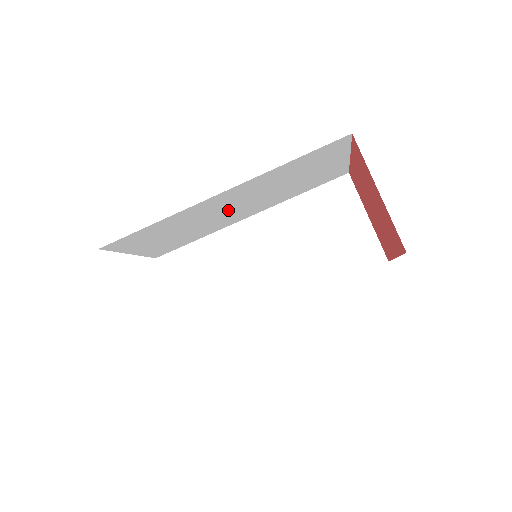
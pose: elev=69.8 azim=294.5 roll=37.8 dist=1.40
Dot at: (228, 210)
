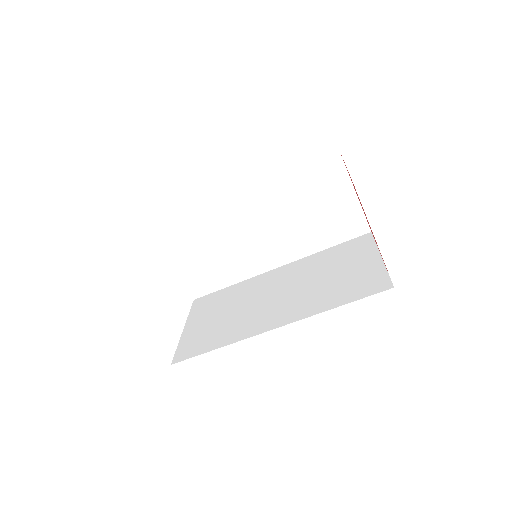
Dot at: occluded
